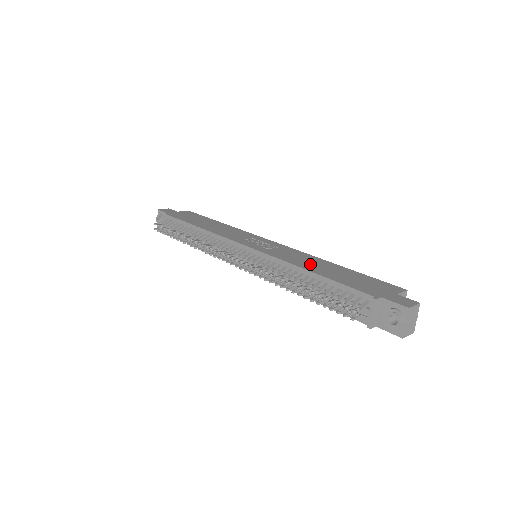
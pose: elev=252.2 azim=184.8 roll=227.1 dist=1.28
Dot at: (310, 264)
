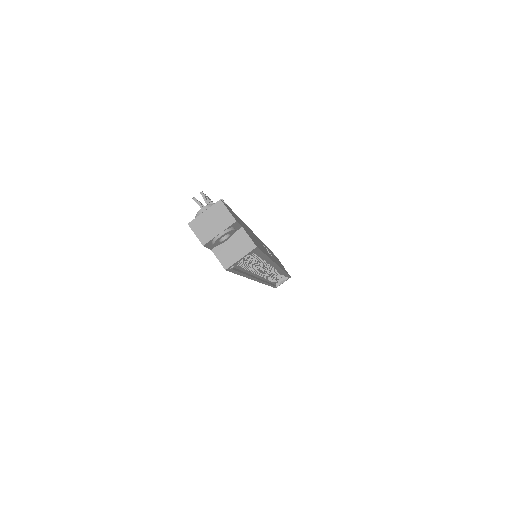
Dot at: occluded
